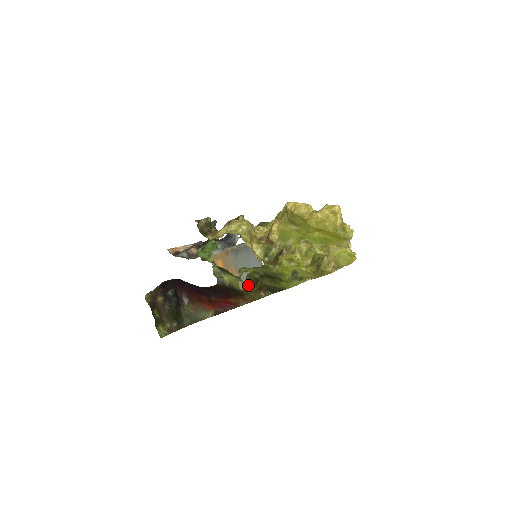
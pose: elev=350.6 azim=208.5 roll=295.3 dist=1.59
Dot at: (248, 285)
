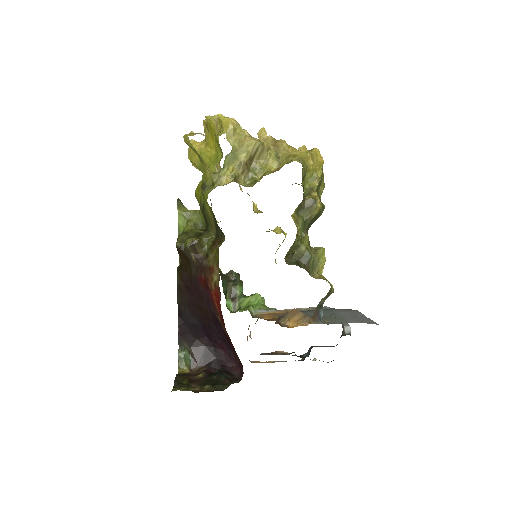
Dot at: (185, 239)
